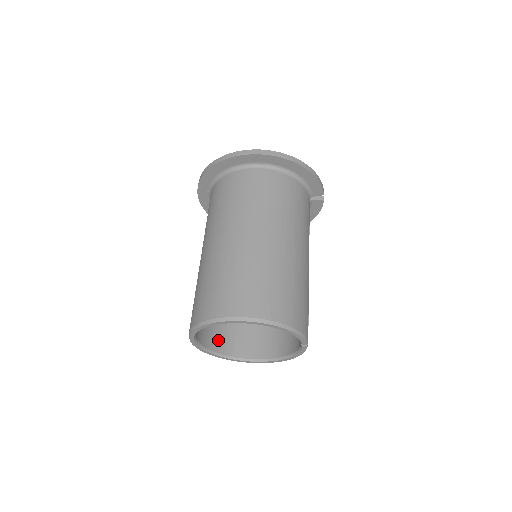
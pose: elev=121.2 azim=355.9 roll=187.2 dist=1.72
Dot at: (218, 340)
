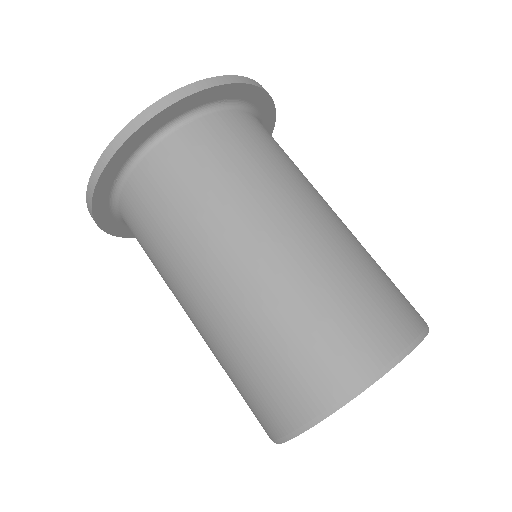
Dot at: occluded
